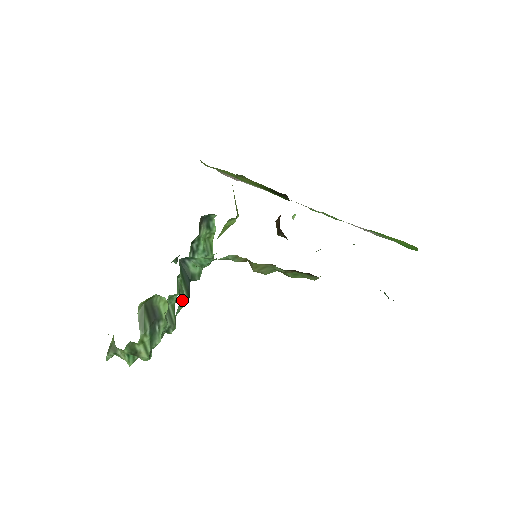
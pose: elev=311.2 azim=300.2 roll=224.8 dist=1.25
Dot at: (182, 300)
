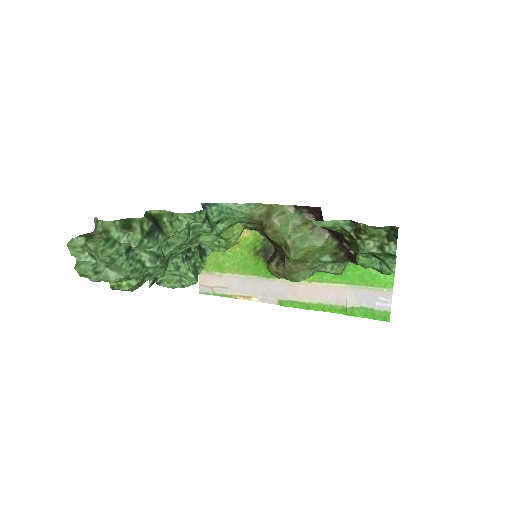
Dot at: (202, 211)
